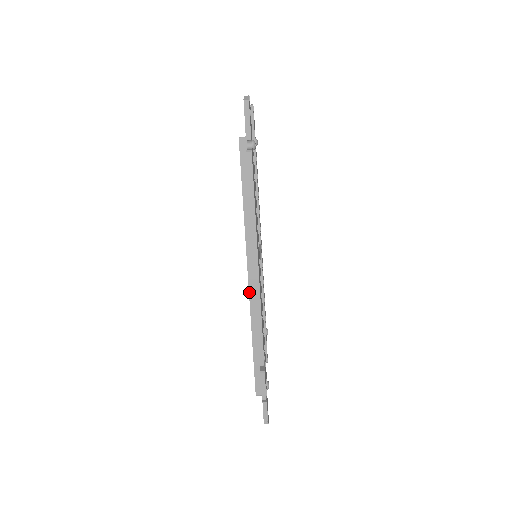
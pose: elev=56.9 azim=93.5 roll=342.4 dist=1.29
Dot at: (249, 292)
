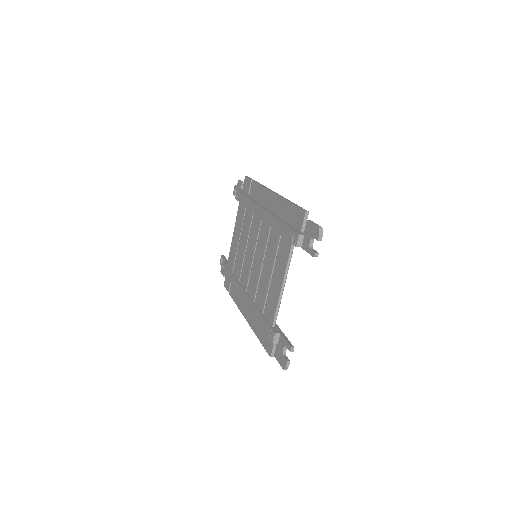
Dot at: occluded
